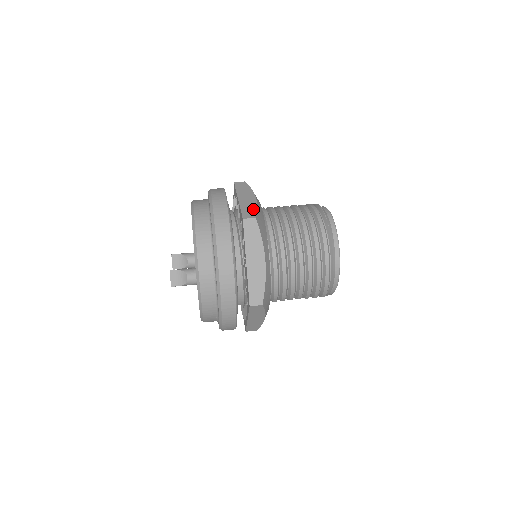
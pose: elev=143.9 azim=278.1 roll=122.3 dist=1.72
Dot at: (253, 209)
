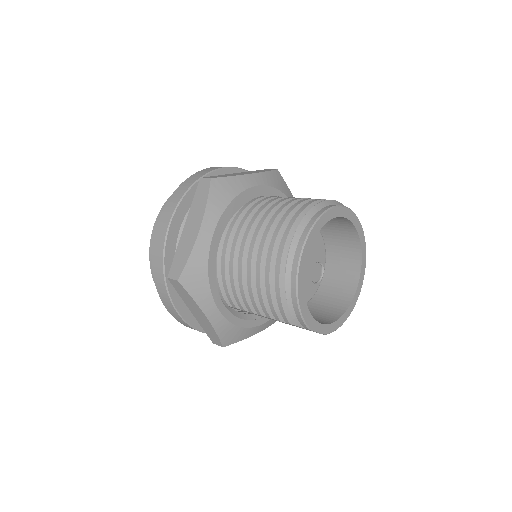
Dot at: (226, 176)
